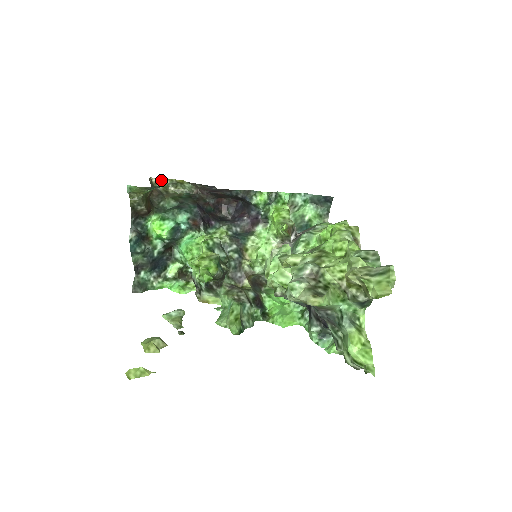
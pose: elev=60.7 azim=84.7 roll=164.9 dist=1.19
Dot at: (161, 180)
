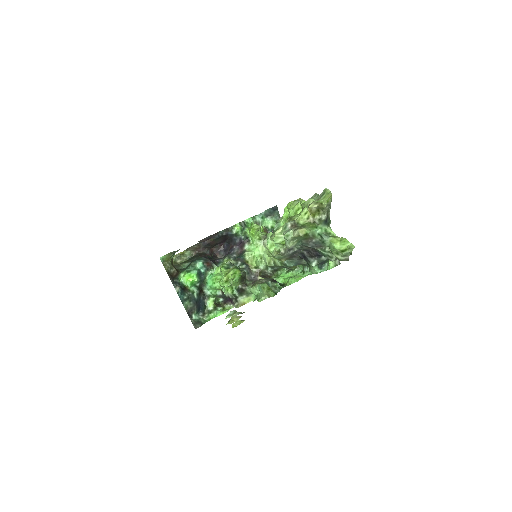
Dot at: occluded
